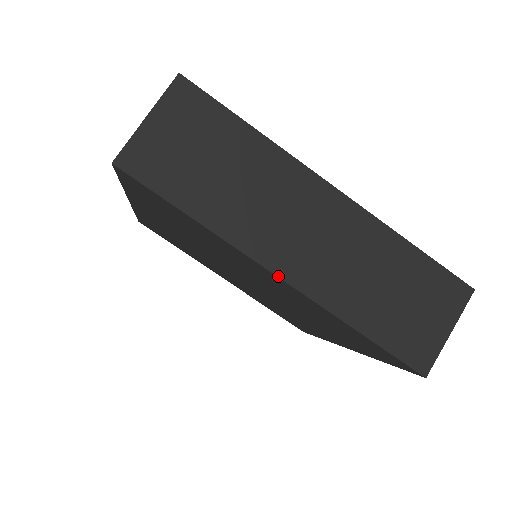
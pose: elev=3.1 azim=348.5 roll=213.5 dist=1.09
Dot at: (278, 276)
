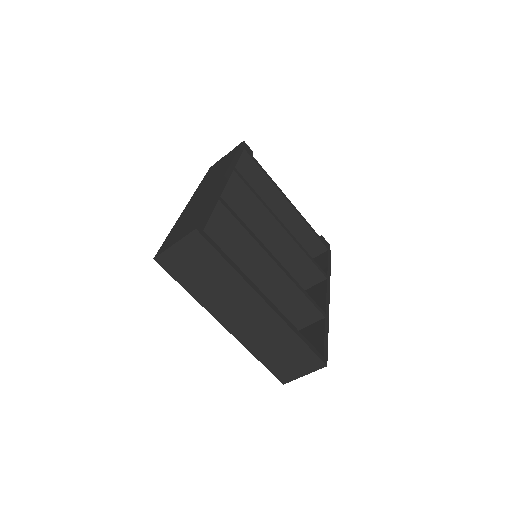
Dot at: (223, 326)
